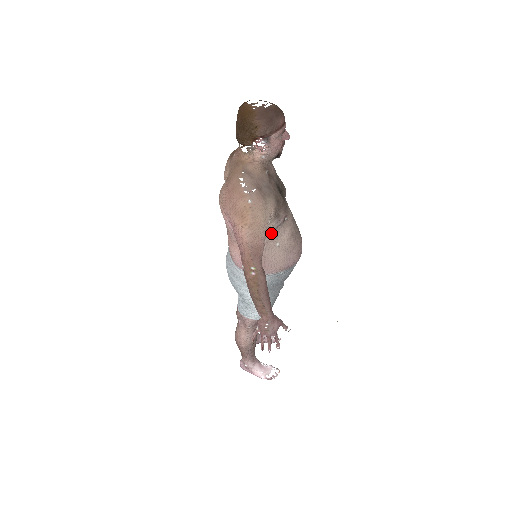
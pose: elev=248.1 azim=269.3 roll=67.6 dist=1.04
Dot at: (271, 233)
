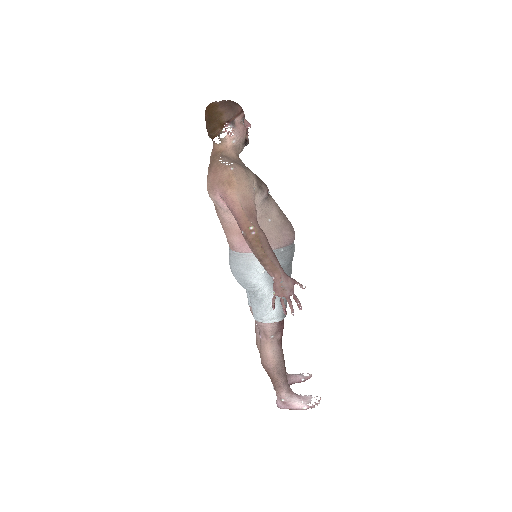
Dot at: (260, 207)
